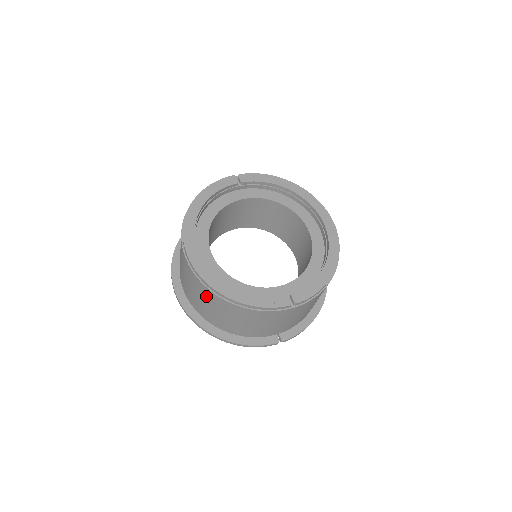
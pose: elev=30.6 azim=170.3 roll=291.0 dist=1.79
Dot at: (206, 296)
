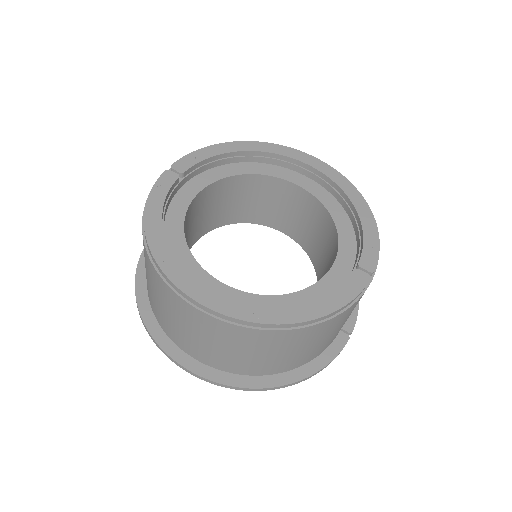
Dot at: (260, 343)
